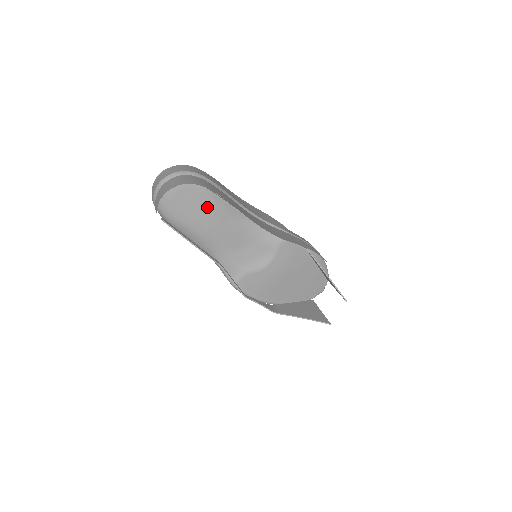
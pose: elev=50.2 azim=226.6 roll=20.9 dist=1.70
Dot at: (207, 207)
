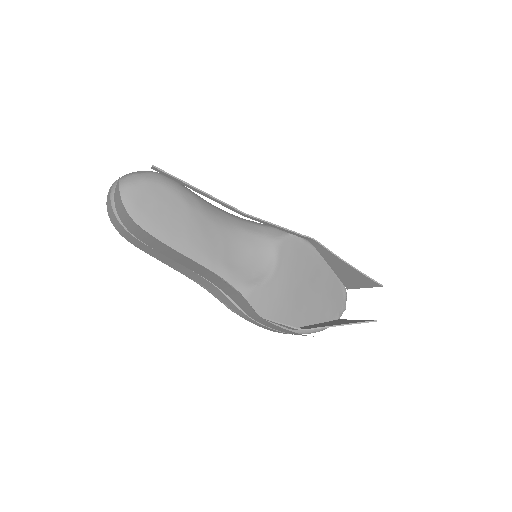
Dot at: (180, 209)
